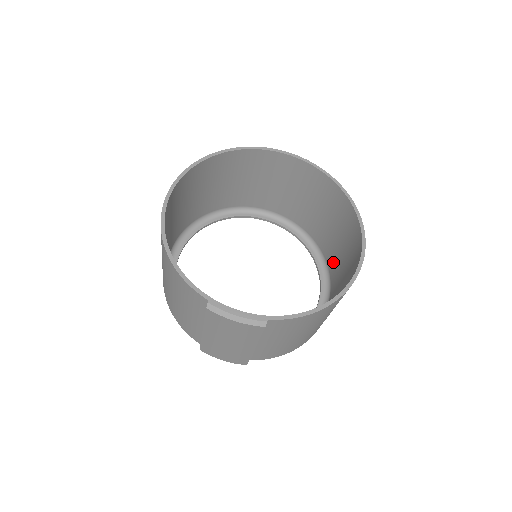
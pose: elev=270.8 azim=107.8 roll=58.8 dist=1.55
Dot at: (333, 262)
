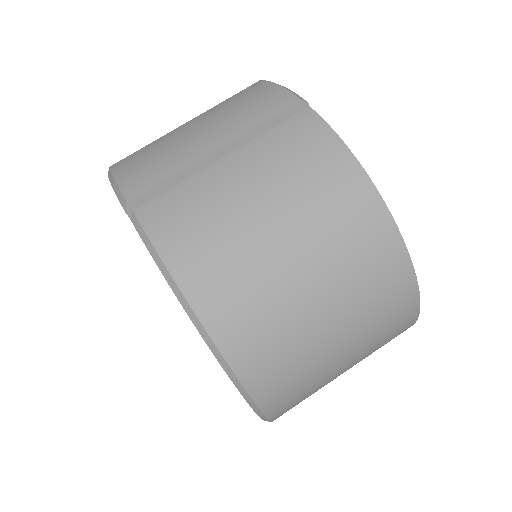
Dot at: occluded
